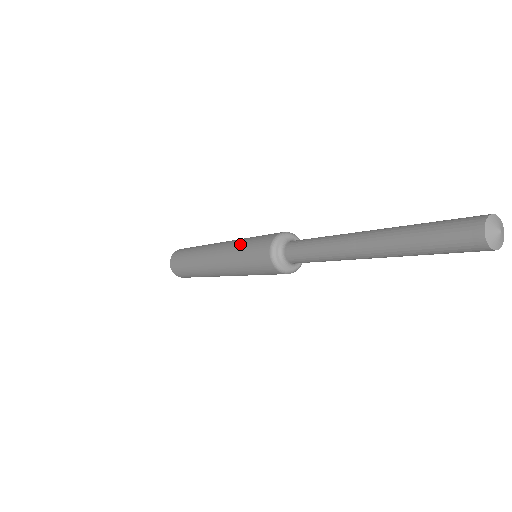
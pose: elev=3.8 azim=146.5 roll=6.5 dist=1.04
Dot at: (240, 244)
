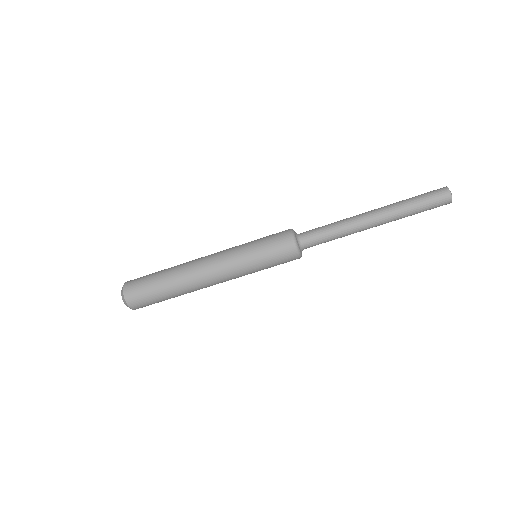
Dot at: (248, 242)
